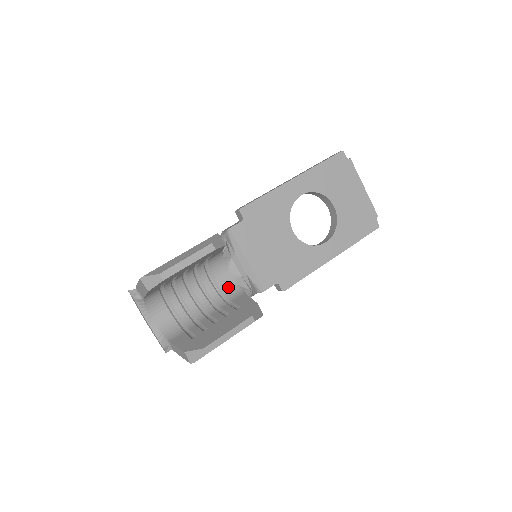
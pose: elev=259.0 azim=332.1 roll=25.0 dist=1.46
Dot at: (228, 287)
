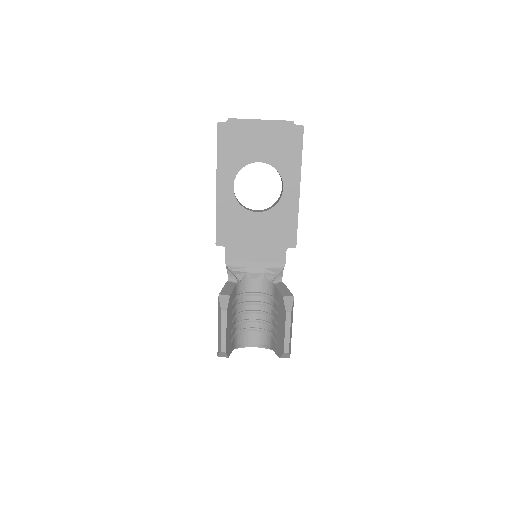
Dot at: (264, 287)
